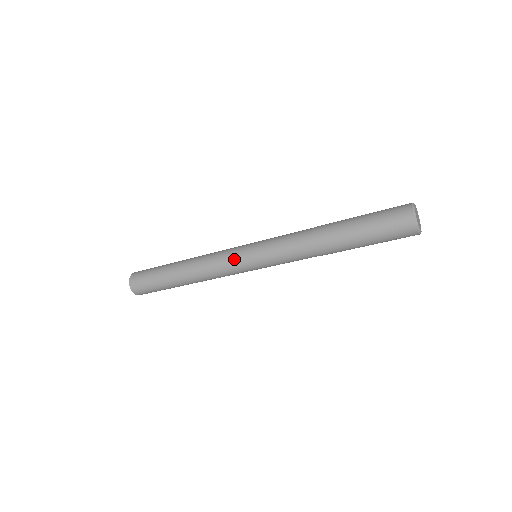
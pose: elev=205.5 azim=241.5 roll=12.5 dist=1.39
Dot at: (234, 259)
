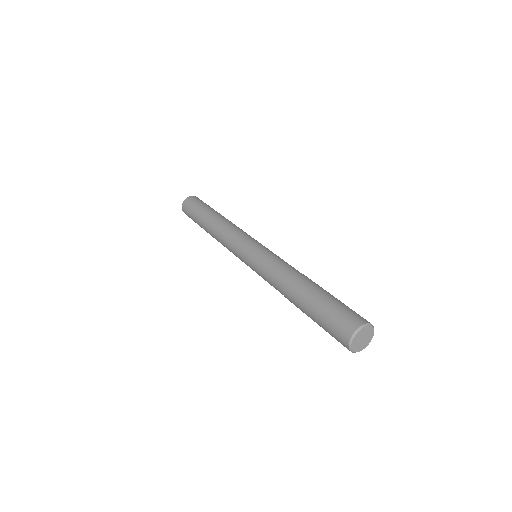
Dot at: occluded
